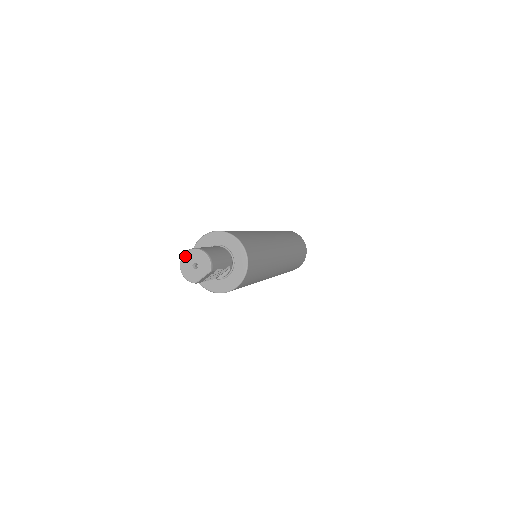
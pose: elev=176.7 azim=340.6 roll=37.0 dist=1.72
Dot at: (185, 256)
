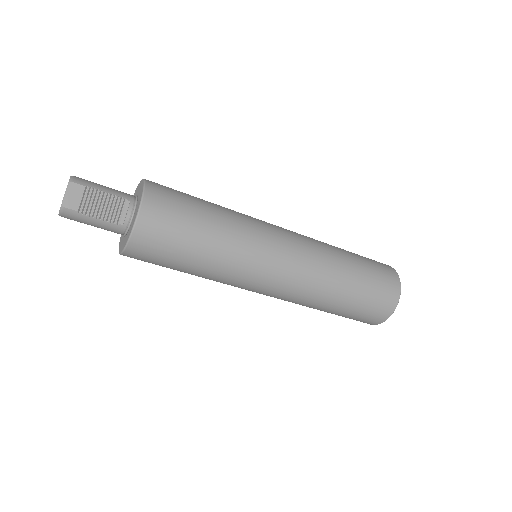
Dot at: occluded
